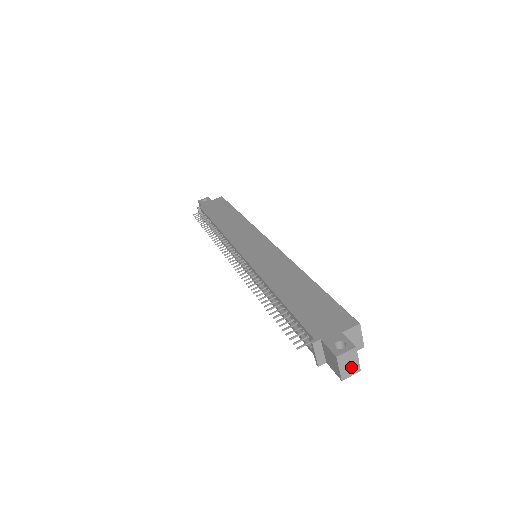
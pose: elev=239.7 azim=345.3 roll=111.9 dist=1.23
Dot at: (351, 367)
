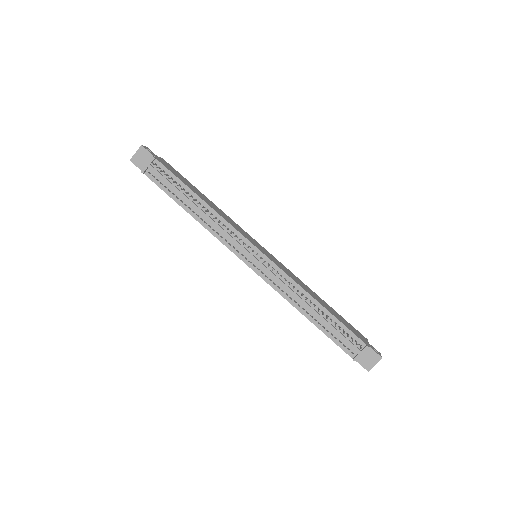
Dot at: occluded
